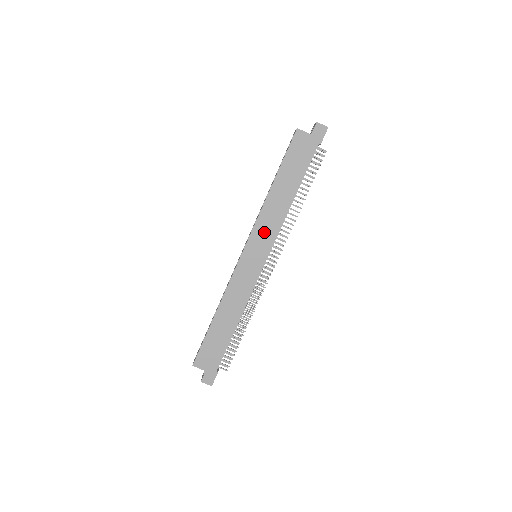
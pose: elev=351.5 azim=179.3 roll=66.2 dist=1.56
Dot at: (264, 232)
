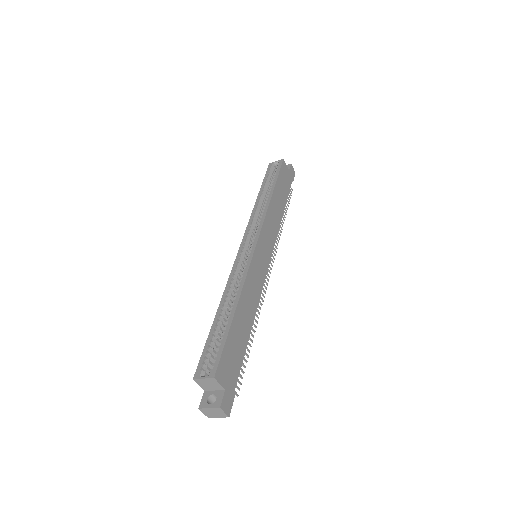
Dot at: (269, 232)
